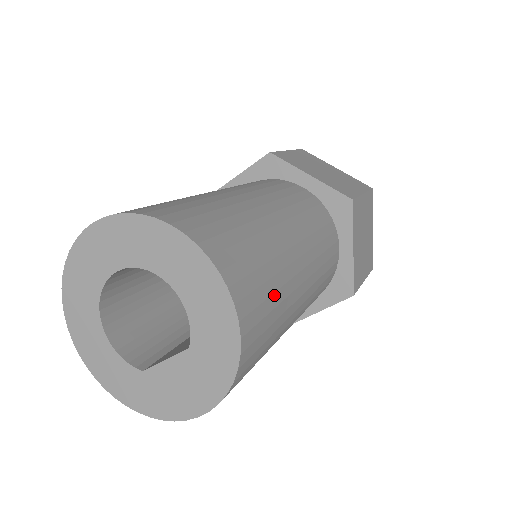
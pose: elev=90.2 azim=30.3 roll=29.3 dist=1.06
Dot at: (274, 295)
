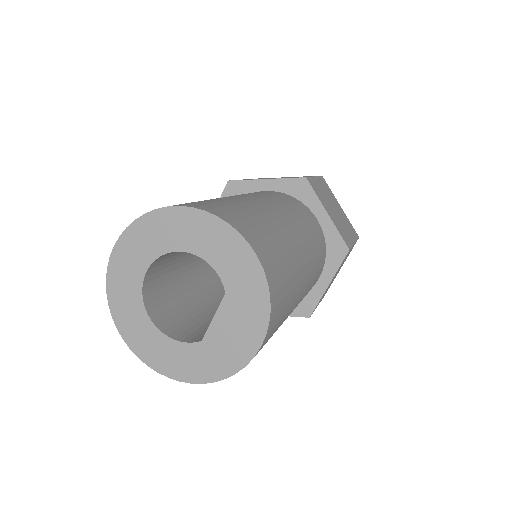
Dot at: (272, 235)
